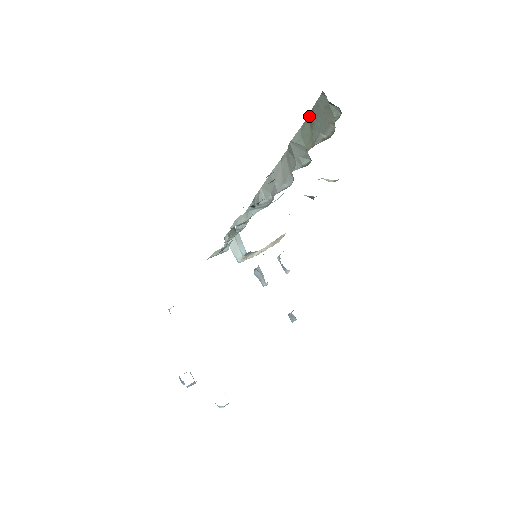
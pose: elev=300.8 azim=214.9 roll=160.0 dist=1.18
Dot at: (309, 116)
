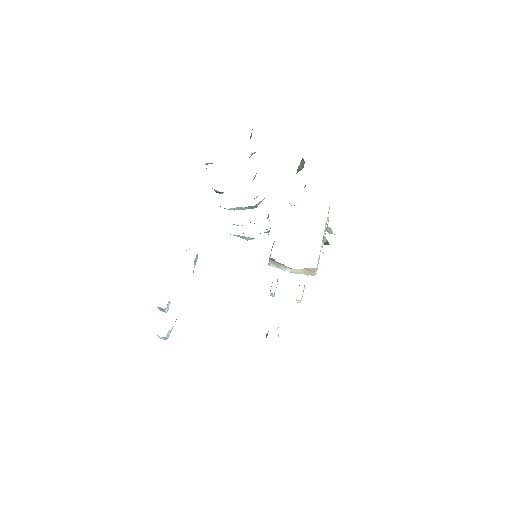
Dot at: occluded
